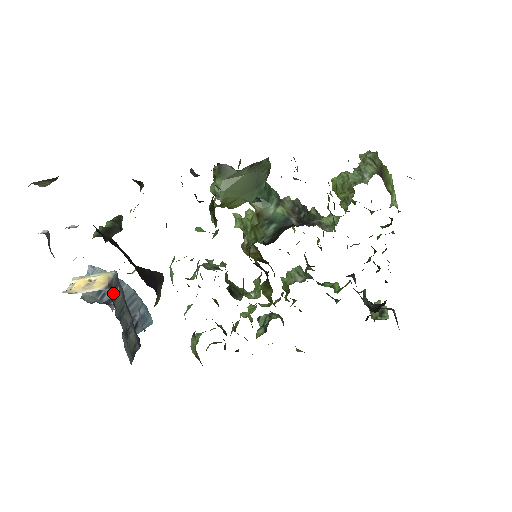
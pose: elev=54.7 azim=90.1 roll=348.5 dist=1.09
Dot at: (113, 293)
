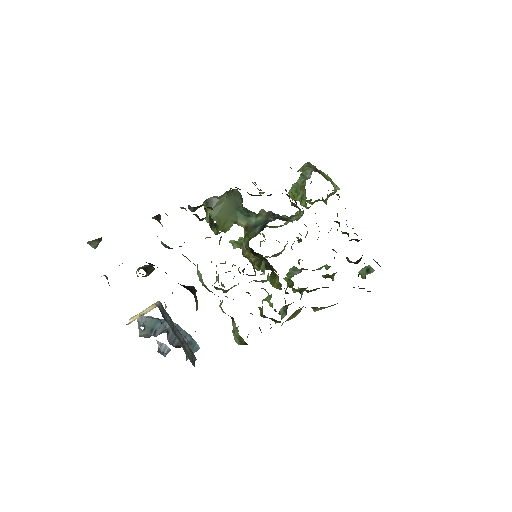
Dot at: (163, 315)
